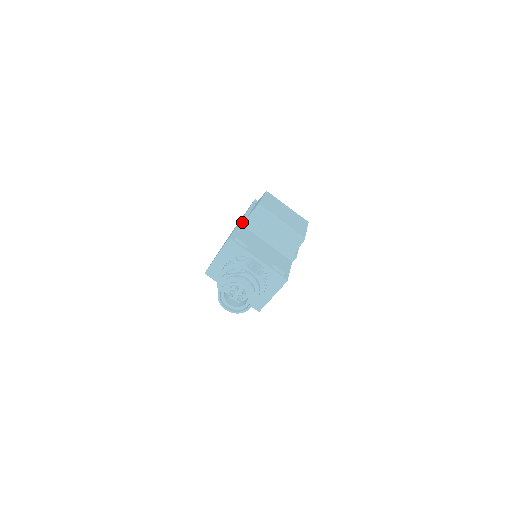
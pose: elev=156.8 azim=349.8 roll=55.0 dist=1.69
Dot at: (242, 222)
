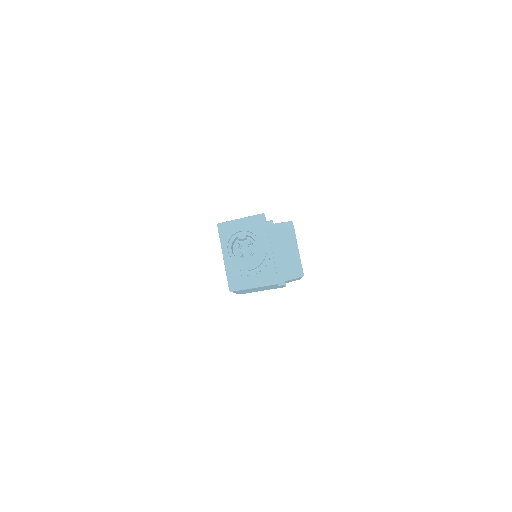
Dot at: (268, 223)
